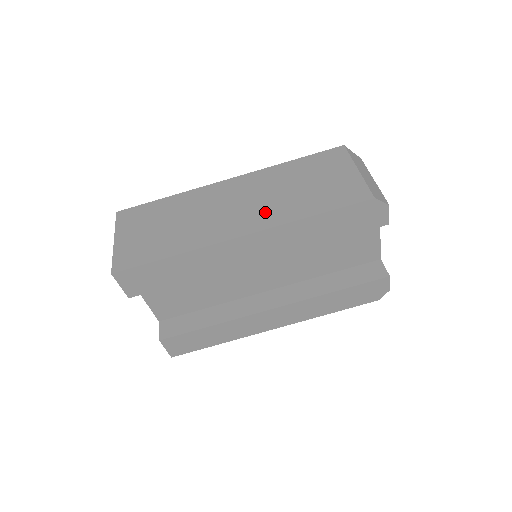
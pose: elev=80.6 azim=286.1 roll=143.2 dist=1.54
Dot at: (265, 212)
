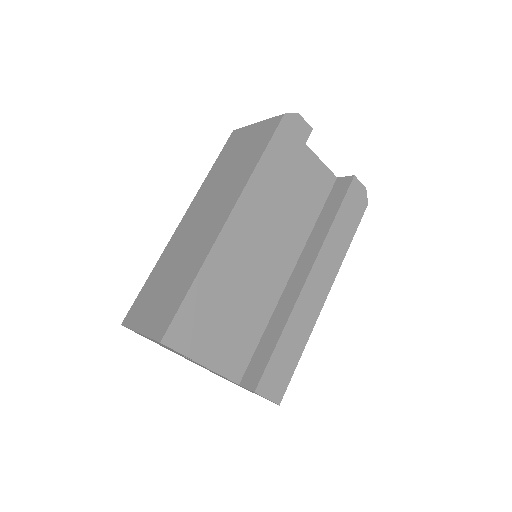
Dot at: (227, 195)
